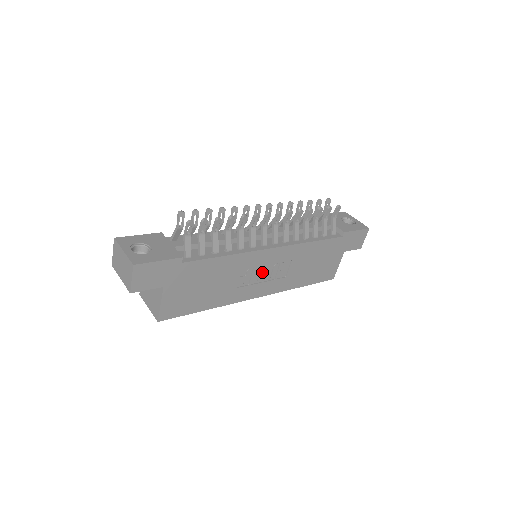
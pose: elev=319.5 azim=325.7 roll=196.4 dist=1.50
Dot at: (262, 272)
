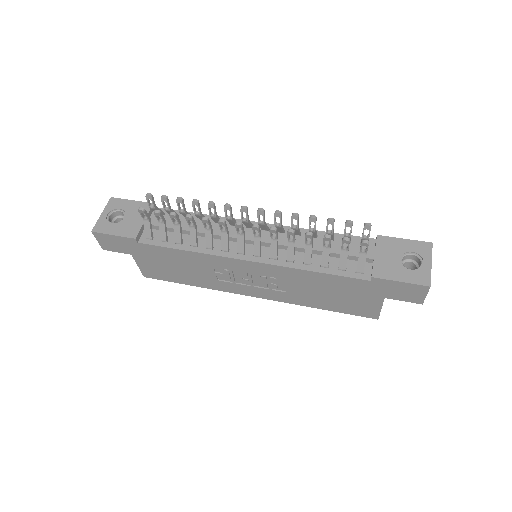
Dot at: (245, 277)
